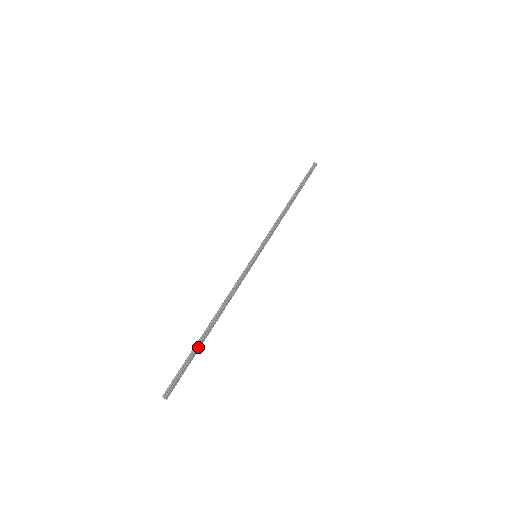
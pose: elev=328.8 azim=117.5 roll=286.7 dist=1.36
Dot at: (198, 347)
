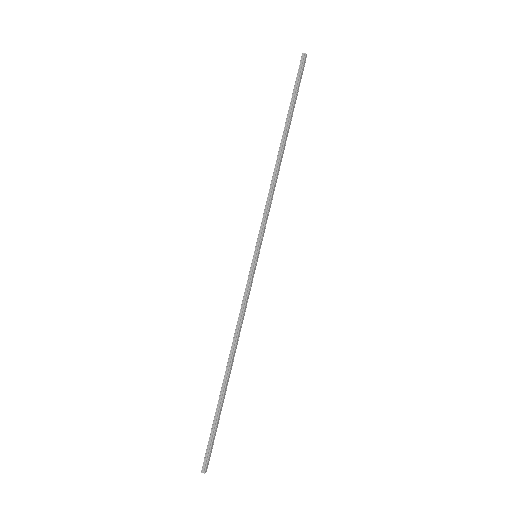
Dot at: (221, 406)
